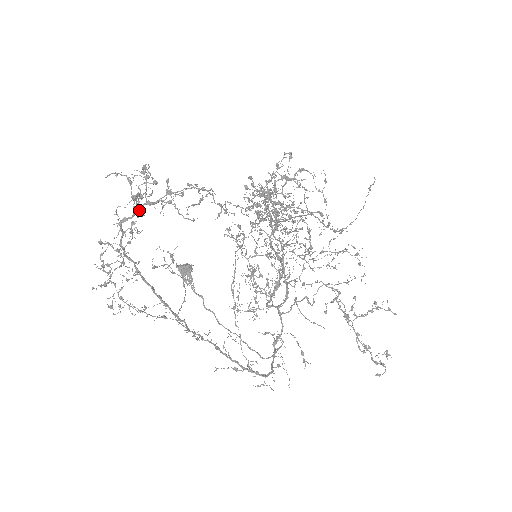
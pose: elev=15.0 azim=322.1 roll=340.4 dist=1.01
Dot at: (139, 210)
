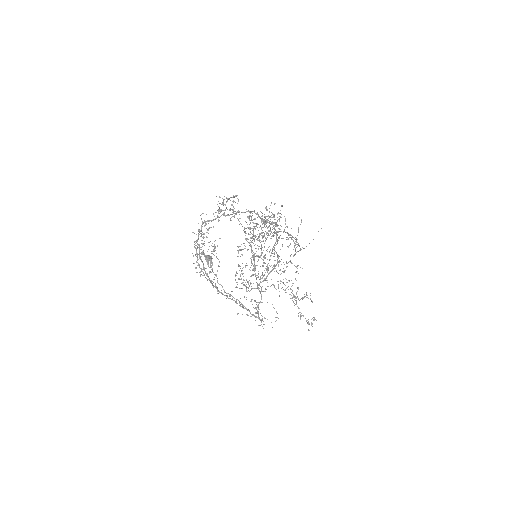
Dot at: occluded
